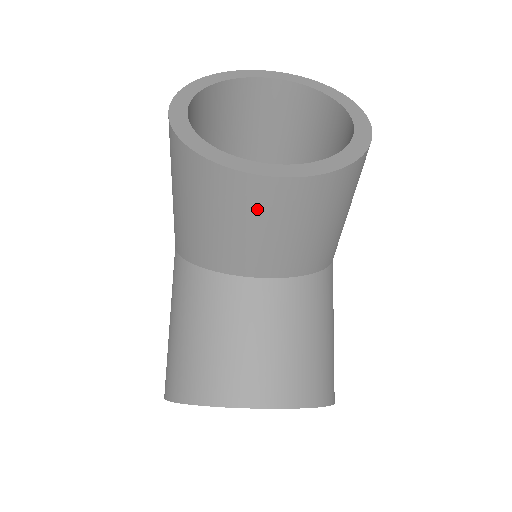
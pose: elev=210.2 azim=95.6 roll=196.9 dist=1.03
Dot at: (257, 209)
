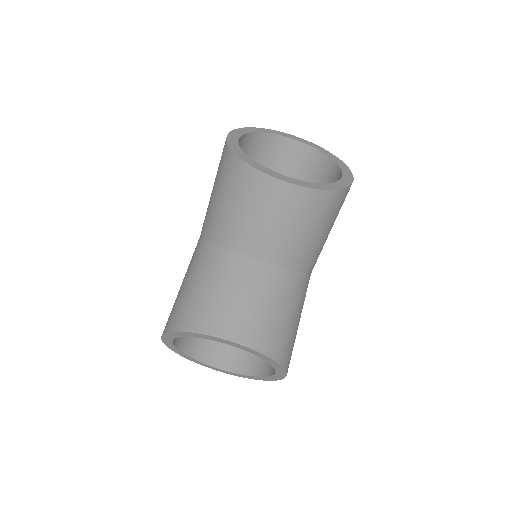
Dot at: (268, 202)
